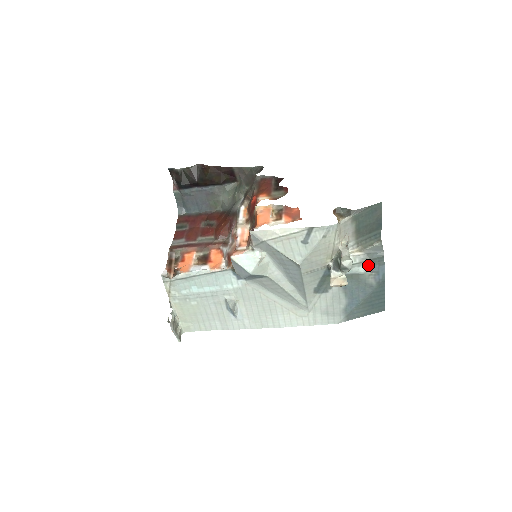
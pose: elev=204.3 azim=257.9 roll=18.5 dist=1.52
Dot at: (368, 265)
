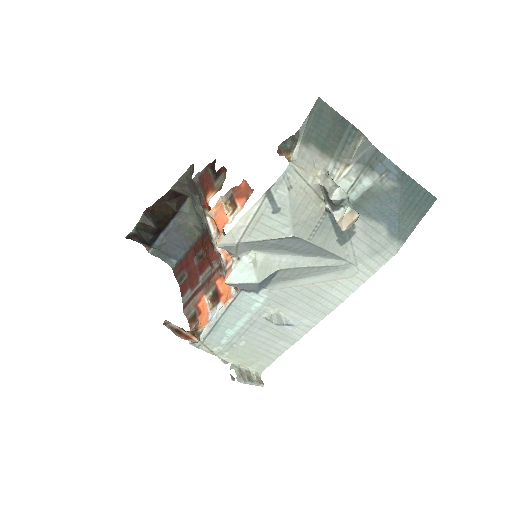
Dot at: (369, 173)
